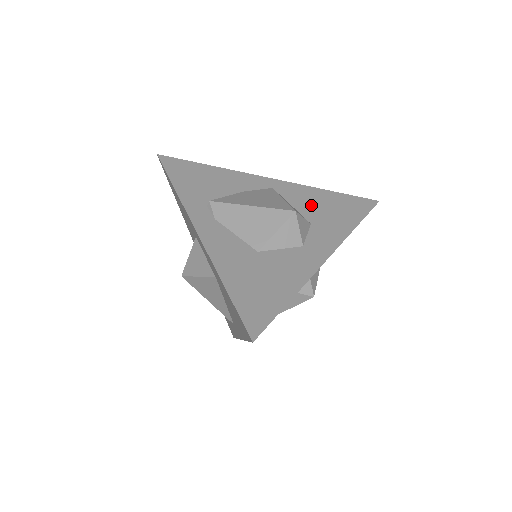
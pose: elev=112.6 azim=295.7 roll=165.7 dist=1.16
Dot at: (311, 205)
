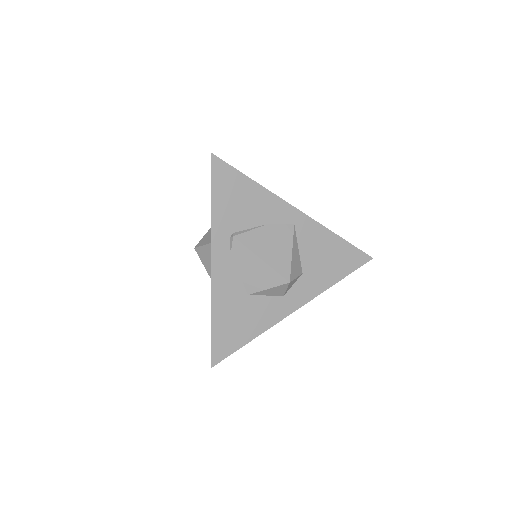
Dot at: (315, 252)
